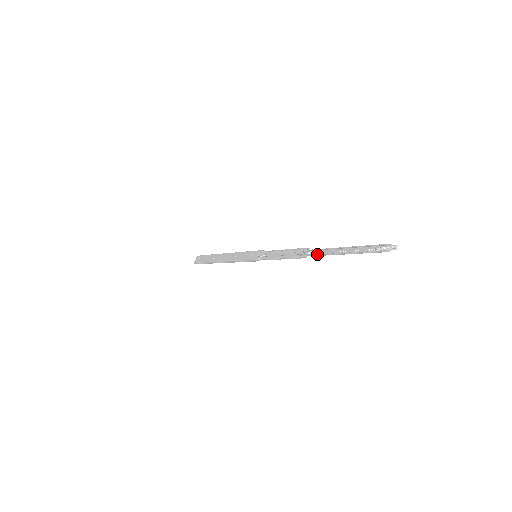
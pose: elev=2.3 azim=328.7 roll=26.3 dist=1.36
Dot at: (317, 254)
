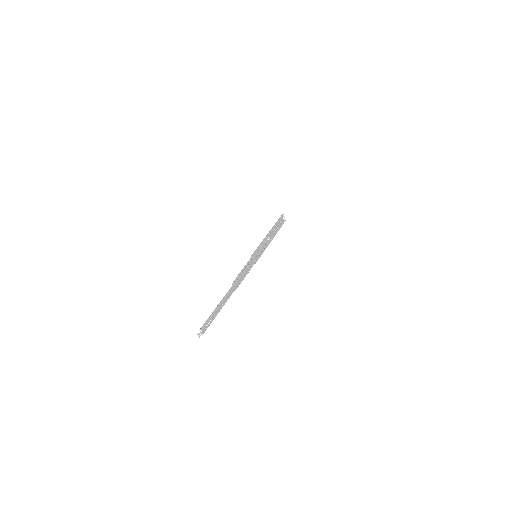
Dot at: (229, 296)
